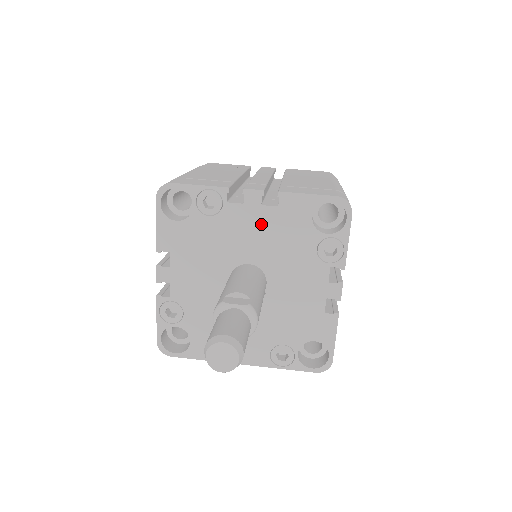
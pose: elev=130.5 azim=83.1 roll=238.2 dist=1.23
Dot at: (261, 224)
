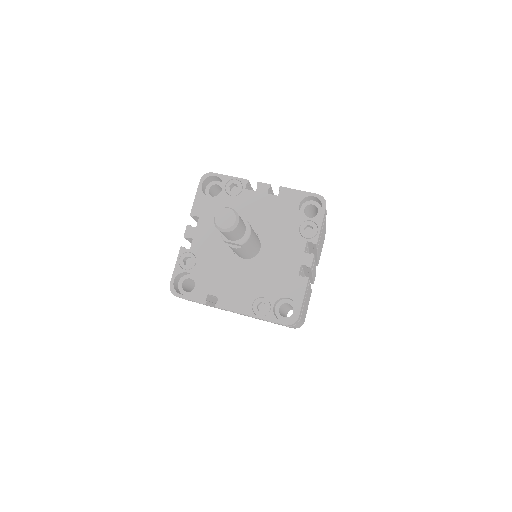
Dot at: (265, 206)
